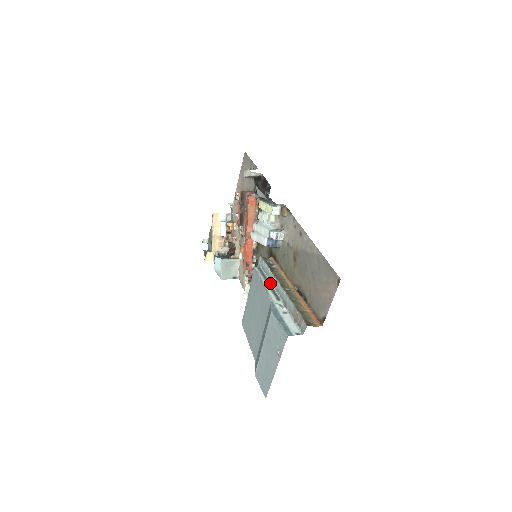
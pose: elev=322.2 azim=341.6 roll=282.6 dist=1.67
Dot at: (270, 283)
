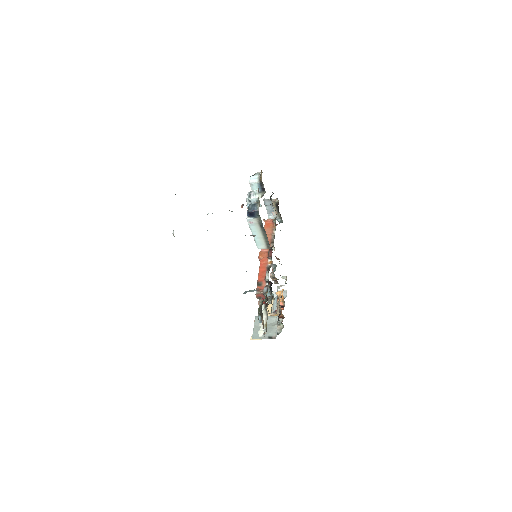
Dot at: occluded
